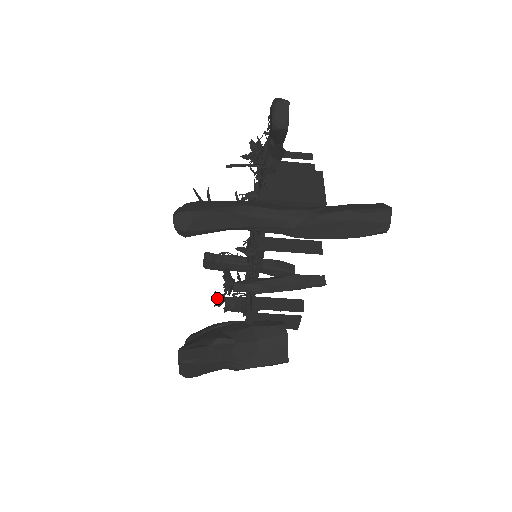
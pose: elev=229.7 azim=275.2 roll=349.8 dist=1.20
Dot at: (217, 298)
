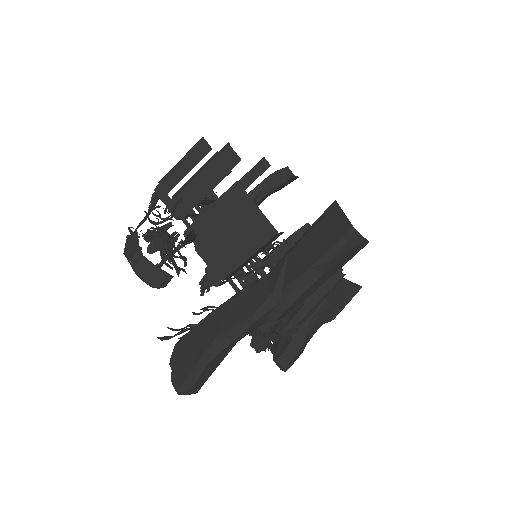
Dot at: (256, 270)
